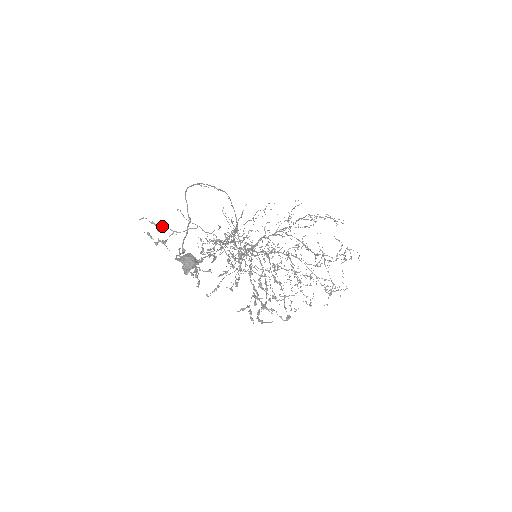
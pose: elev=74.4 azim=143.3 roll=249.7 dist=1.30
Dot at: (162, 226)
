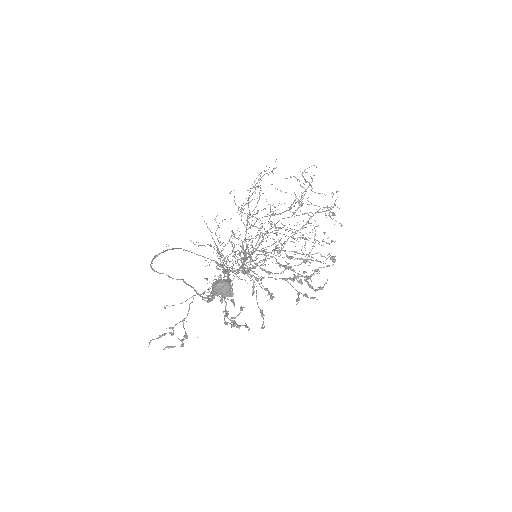
Dot at: occluded
